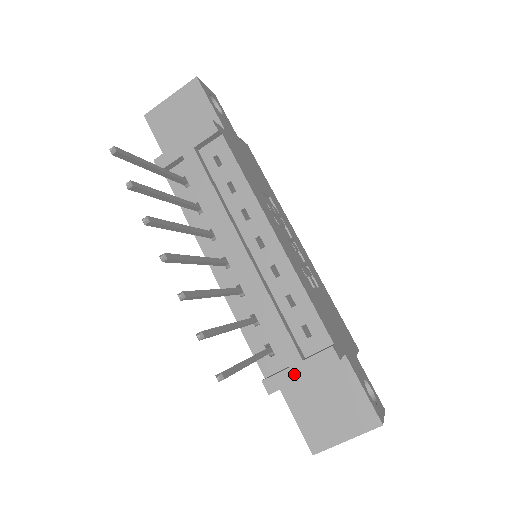
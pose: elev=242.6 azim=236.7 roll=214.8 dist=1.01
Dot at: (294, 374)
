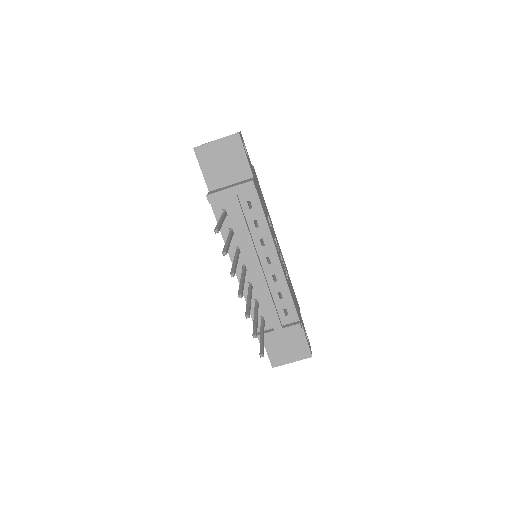
Dot at: (276, 334)
